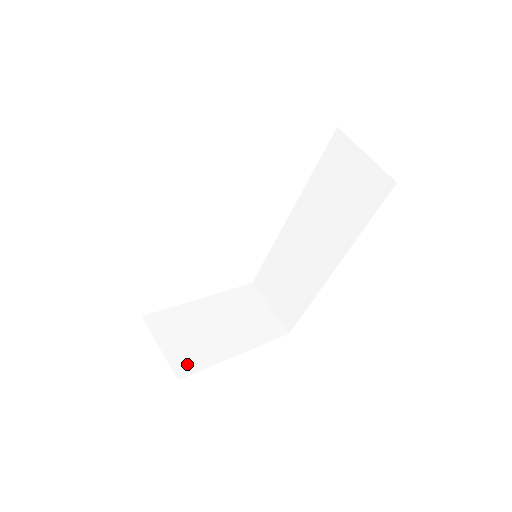
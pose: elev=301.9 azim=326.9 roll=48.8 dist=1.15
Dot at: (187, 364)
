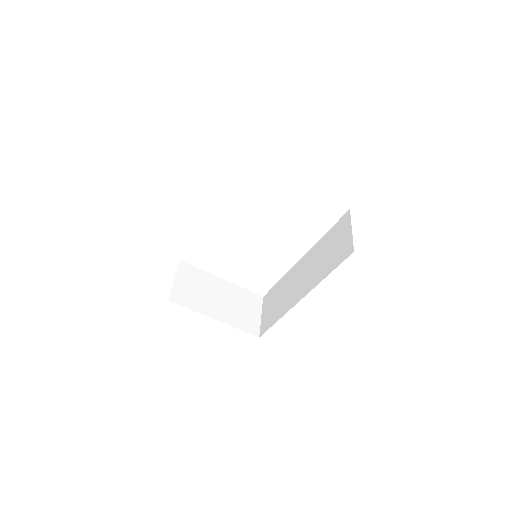
Dot at: (181, 298)
